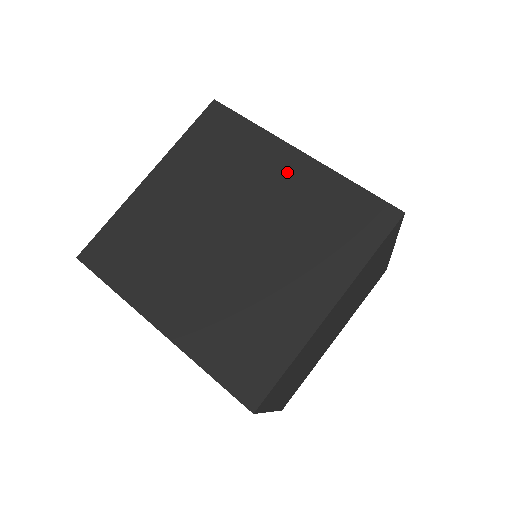
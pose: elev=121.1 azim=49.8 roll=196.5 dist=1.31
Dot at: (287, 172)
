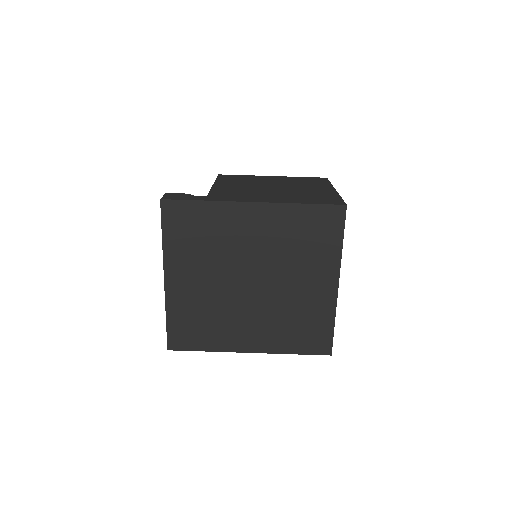
Dot at: (255, 222)
